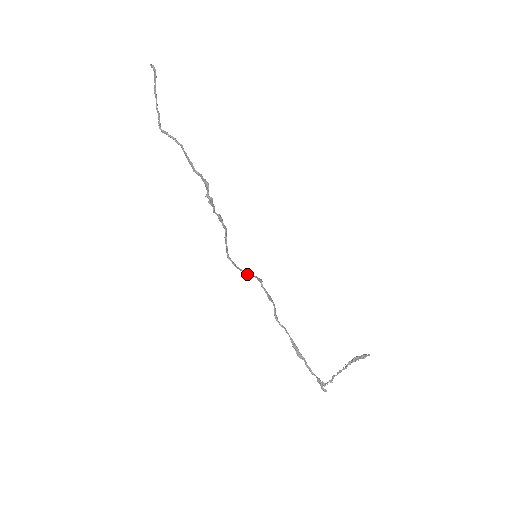
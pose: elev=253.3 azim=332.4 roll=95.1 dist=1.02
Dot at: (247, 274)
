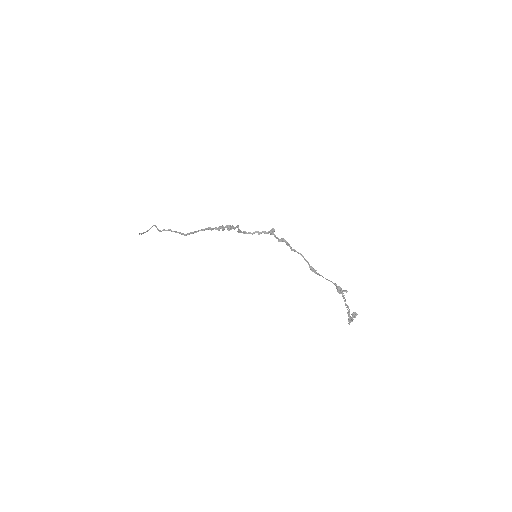
Dot at: (263, 232)
